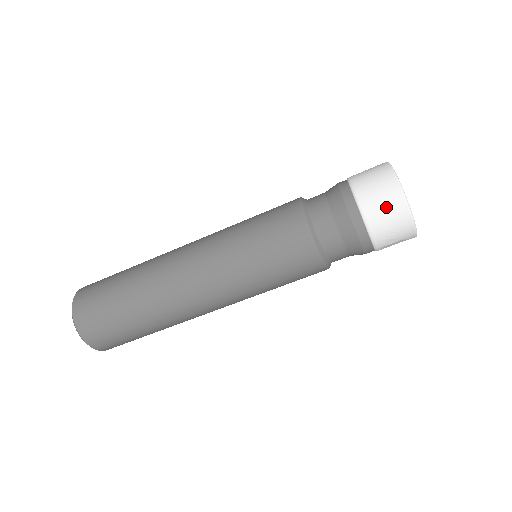
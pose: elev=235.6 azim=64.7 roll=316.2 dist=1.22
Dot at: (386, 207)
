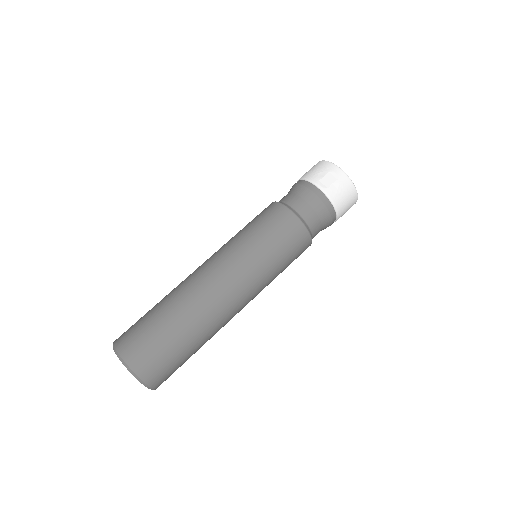
Dot at: occluded
